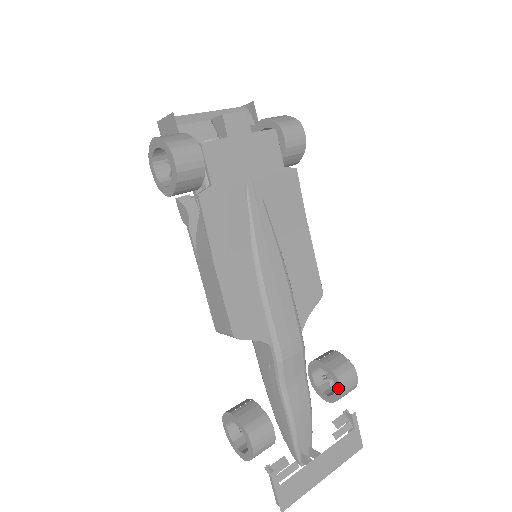
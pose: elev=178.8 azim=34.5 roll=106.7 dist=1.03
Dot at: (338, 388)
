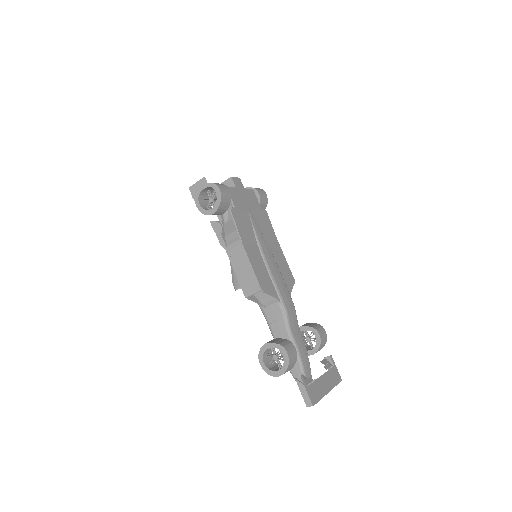
Dot at: (318, 337)
